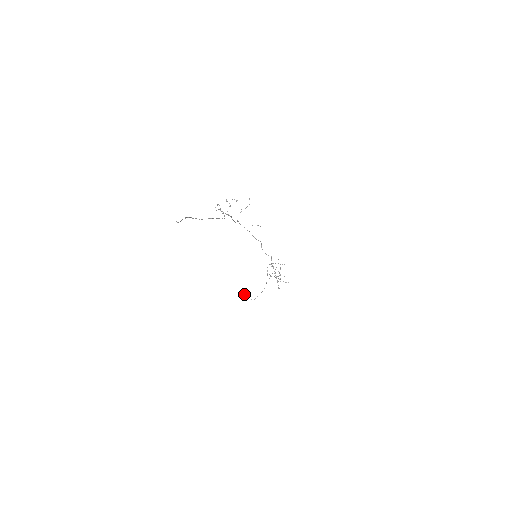
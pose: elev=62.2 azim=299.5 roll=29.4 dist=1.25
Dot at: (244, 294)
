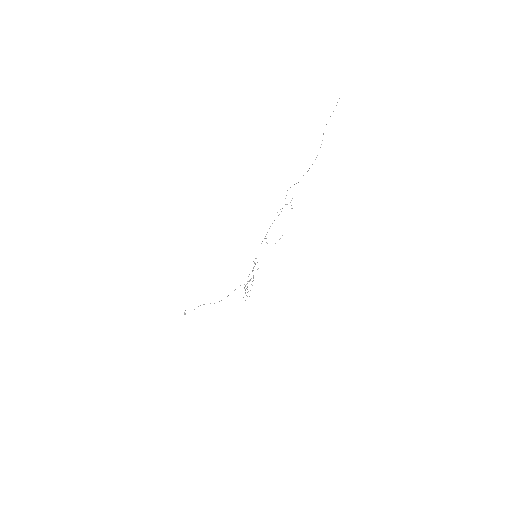
Dot at: (185, 313)
